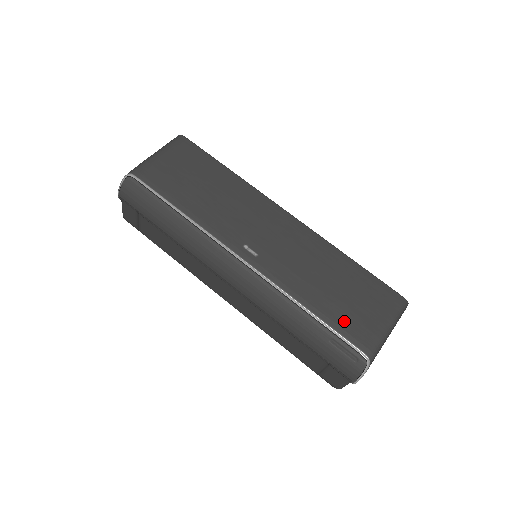
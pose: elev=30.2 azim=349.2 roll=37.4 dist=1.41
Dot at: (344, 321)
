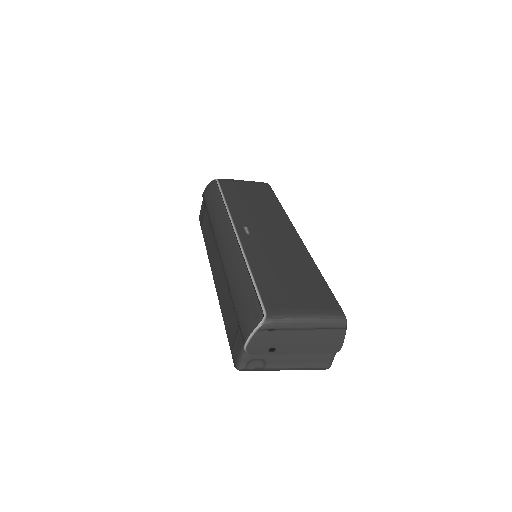
Dot at: (272, 289)
